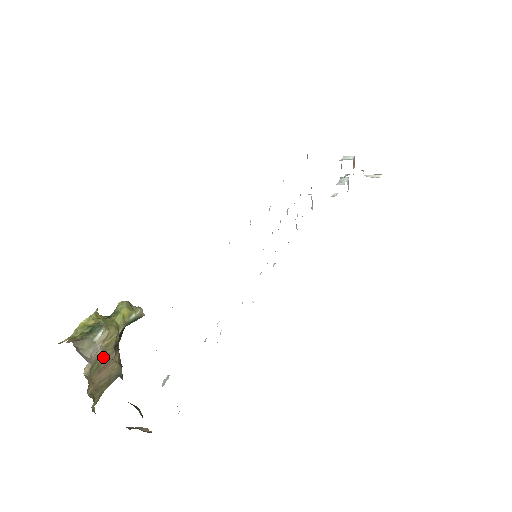
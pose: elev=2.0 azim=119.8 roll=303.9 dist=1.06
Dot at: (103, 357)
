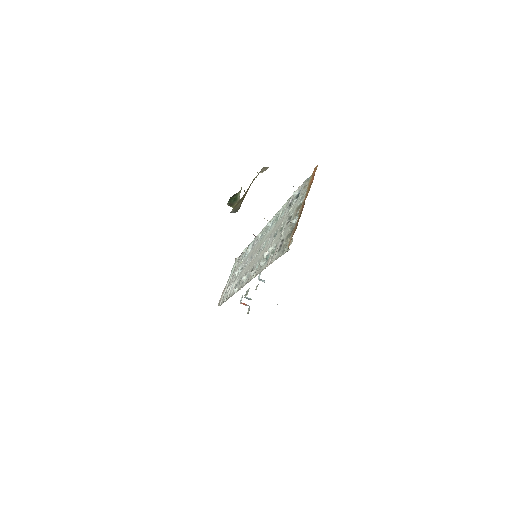
Dot at: occluded
